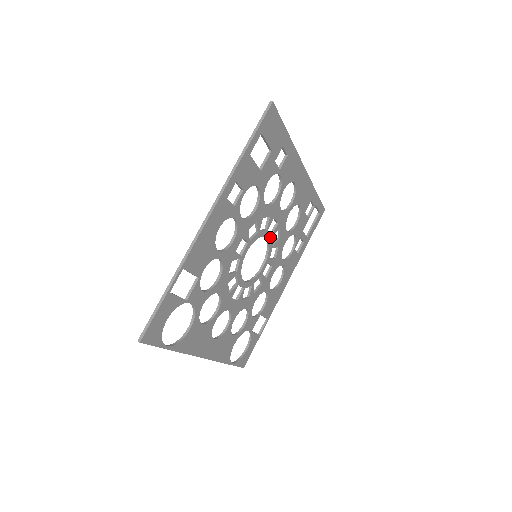
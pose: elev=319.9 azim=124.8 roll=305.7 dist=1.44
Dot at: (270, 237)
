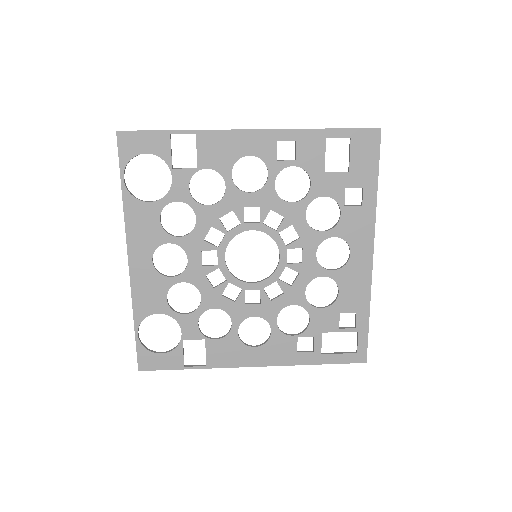
Dot at: (284, 263)
